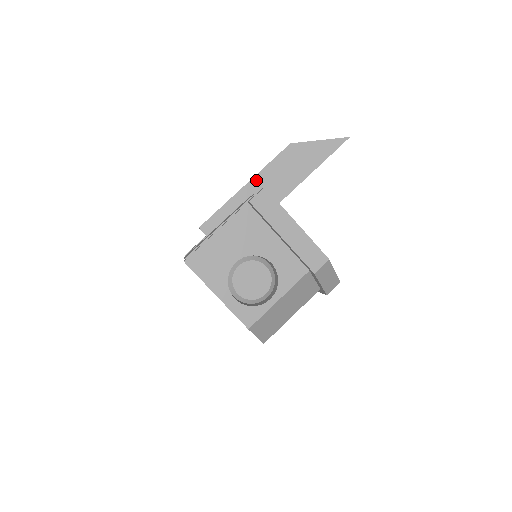
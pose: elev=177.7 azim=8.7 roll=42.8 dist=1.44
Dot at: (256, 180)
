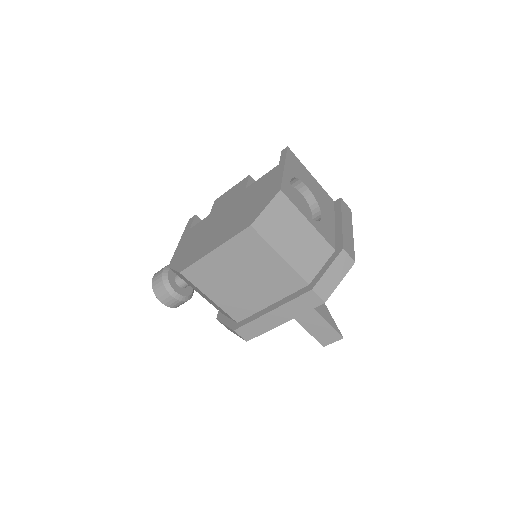
Dot at: occluded
